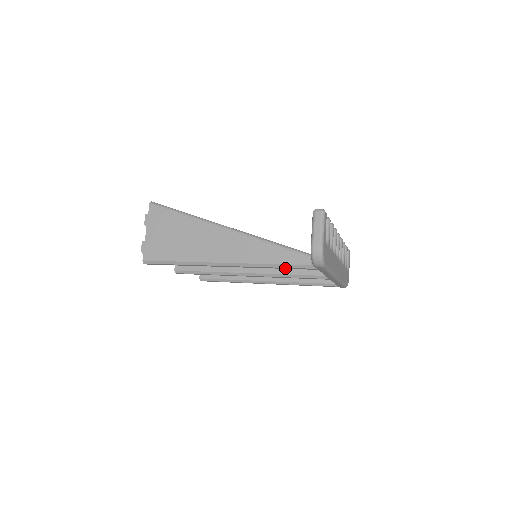
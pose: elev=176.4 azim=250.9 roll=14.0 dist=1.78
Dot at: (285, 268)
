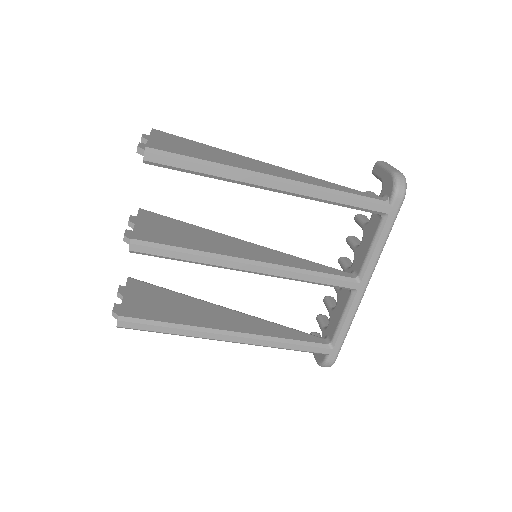
Dot at: (353, 203)
